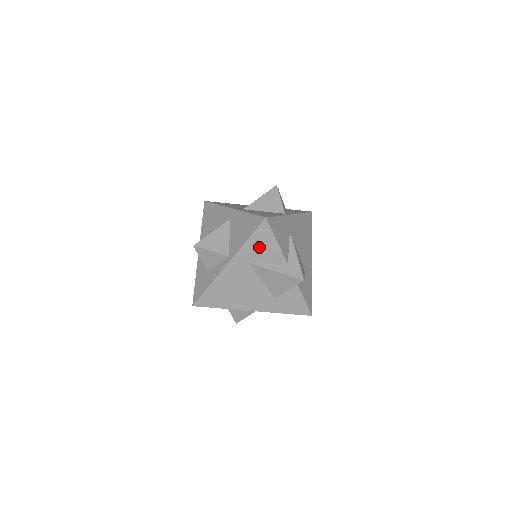
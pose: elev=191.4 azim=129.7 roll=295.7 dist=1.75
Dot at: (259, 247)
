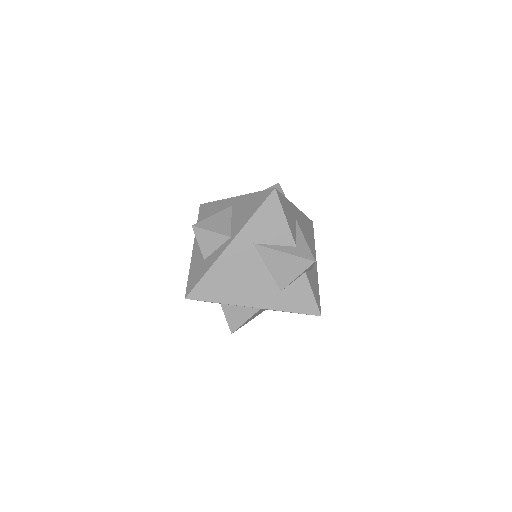
Dot at: (266, 224)
